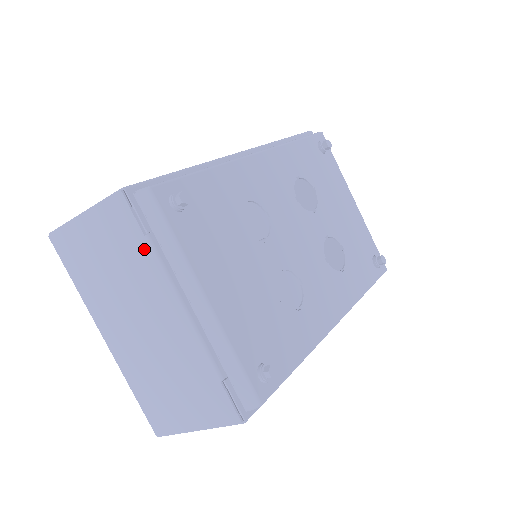
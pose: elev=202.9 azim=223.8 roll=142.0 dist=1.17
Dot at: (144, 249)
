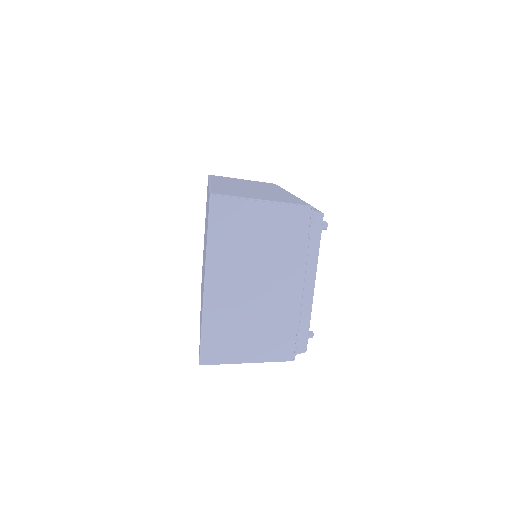
Dot at: (301, 245)
